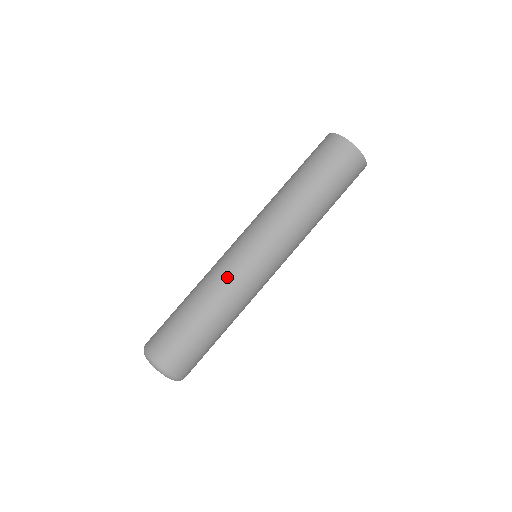
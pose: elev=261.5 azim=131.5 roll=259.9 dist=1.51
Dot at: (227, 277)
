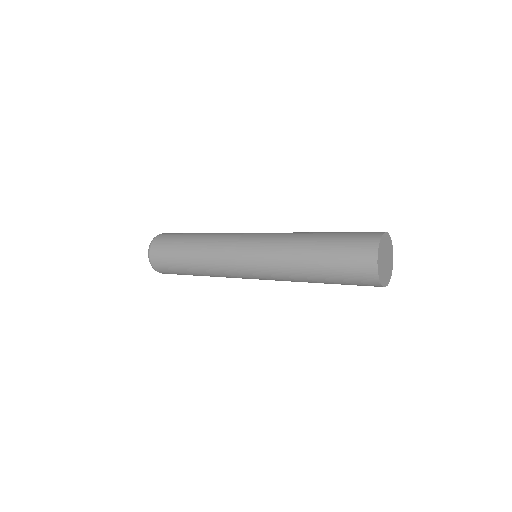
Dot at: (217, 248)
